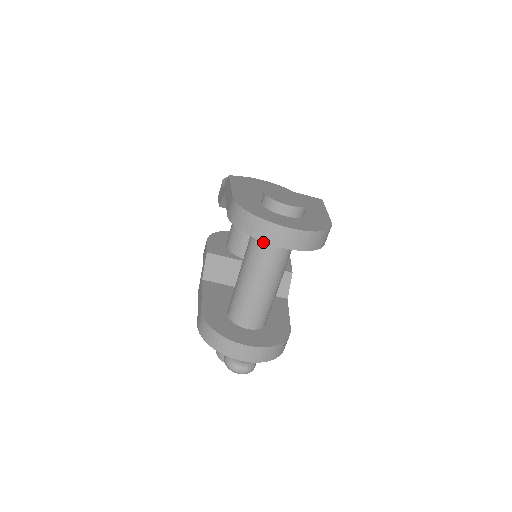
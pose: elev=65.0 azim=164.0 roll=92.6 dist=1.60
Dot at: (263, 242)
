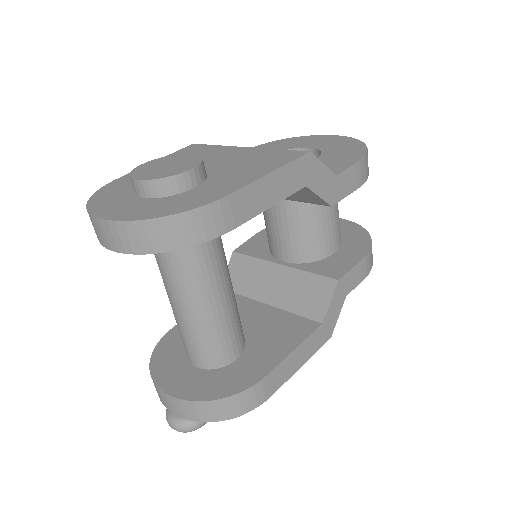
Dot at: occluded
